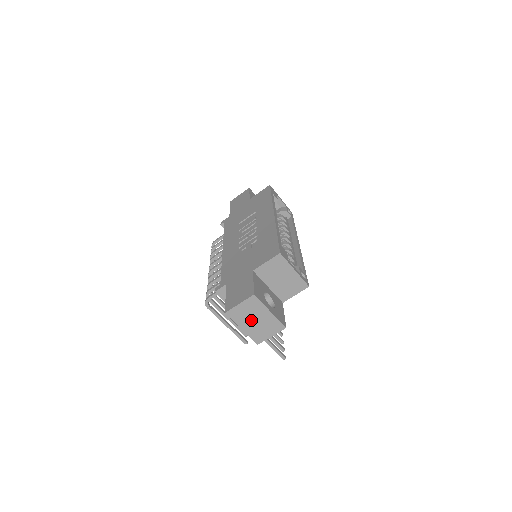
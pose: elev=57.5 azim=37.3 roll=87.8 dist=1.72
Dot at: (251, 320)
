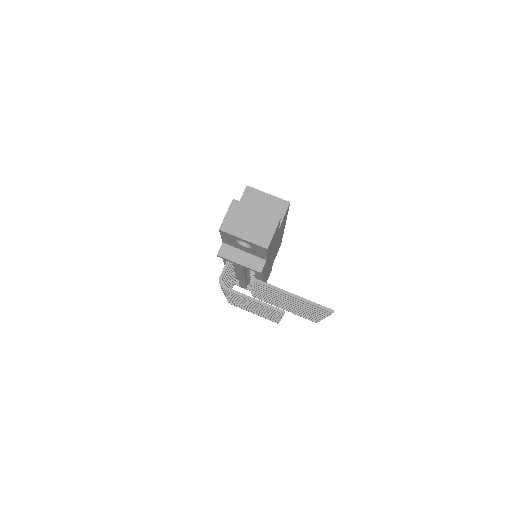
Dot at: (246, 225)
